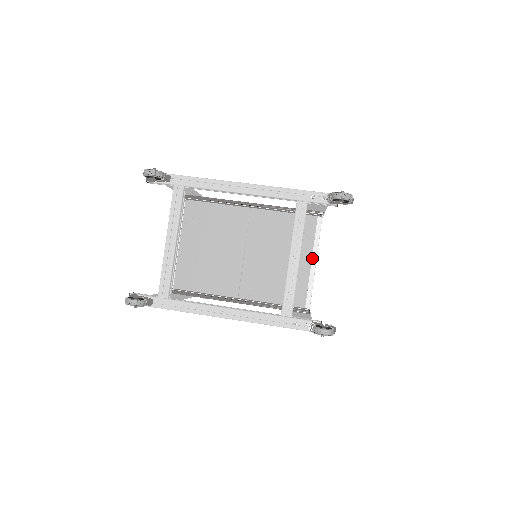
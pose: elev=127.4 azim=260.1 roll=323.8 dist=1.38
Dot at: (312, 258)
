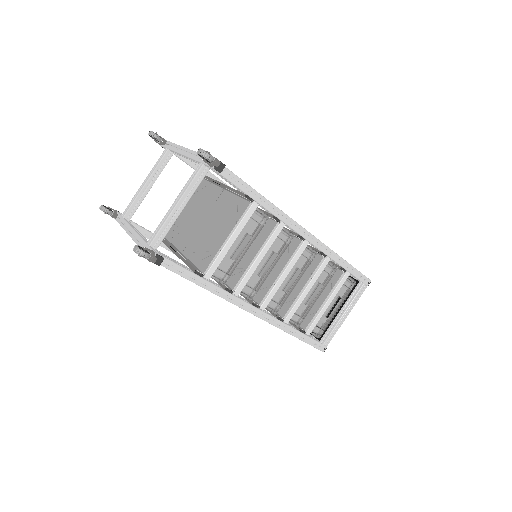
Dot at: (229, 235)
